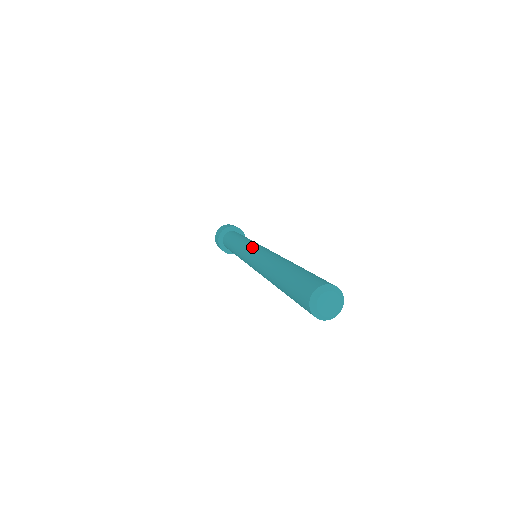
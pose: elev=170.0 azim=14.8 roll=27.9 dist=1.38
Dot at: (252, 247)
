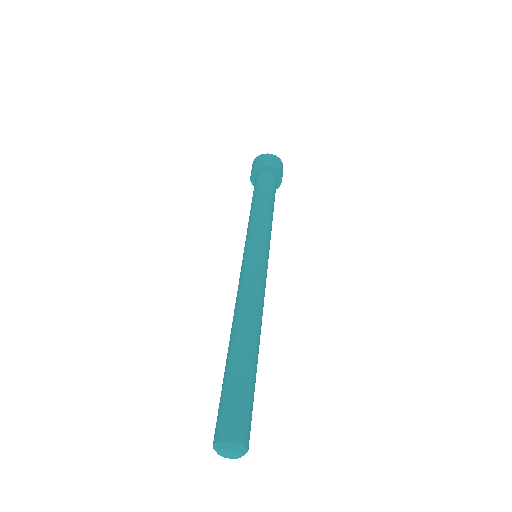
Dot at: (256, 254)
